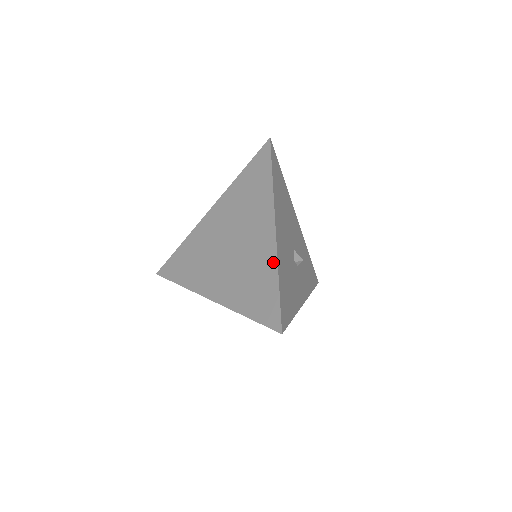
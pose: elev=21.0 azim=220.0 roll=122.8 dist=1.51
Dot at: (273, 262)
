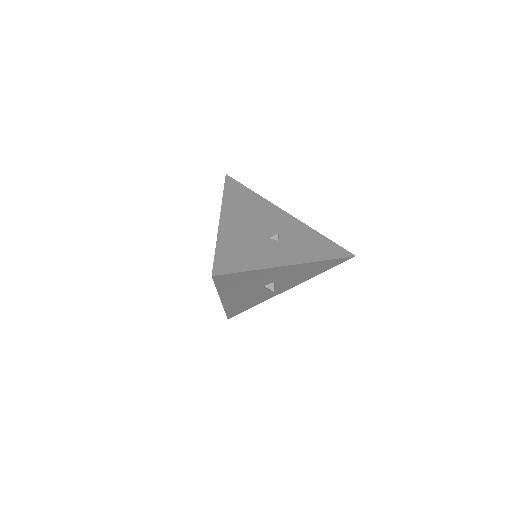
Dot at: occluded
